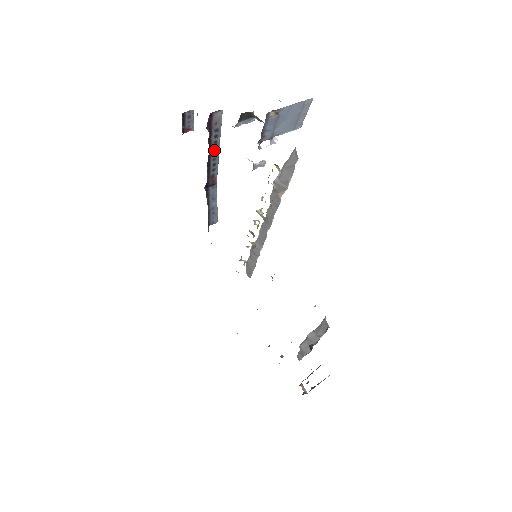
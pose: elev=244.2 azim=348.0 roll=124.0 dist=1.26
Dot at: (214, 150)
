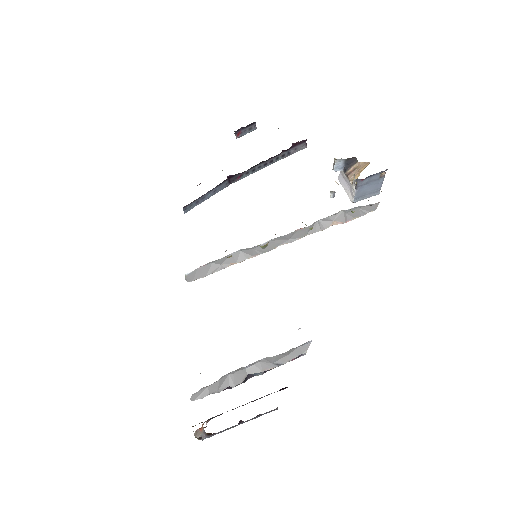
Dot at: (269, 161)
